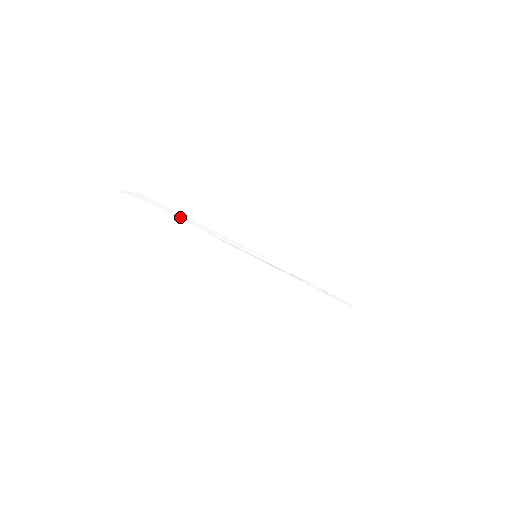
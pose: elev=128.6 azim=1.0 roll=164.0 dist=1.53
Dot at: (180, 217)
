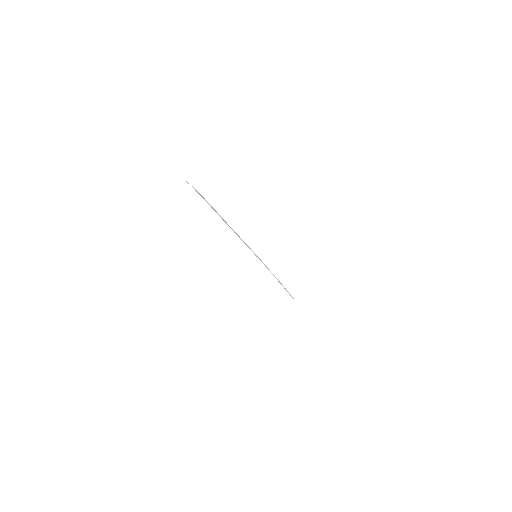
Dot at: (220, 216)
